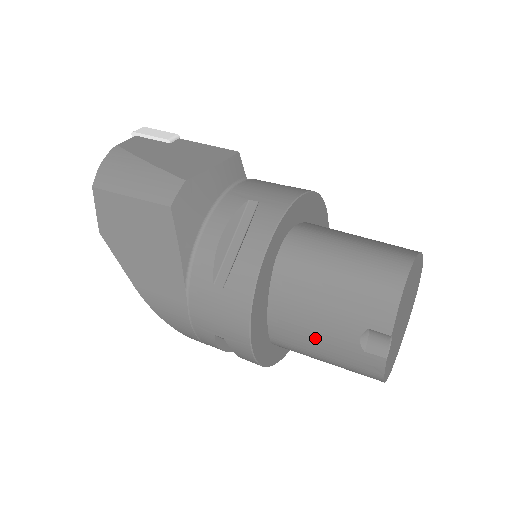
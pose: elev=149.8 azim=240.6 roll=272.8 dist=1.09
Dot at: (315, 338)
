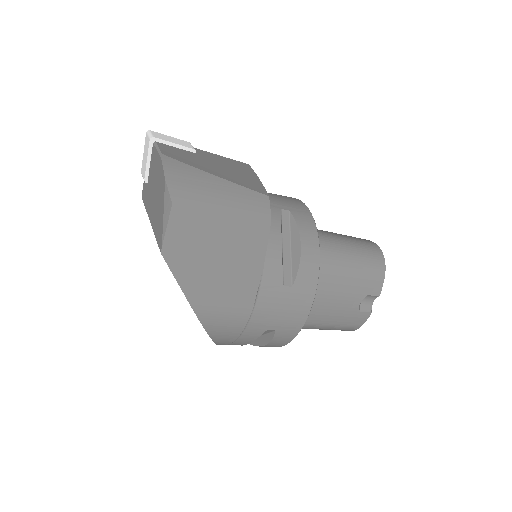
Dot at: (328, 311)
